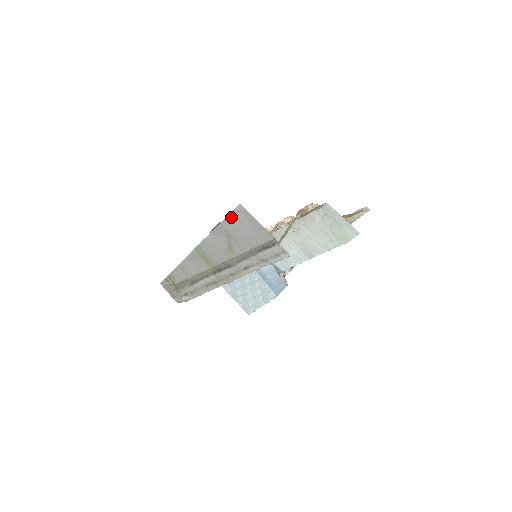
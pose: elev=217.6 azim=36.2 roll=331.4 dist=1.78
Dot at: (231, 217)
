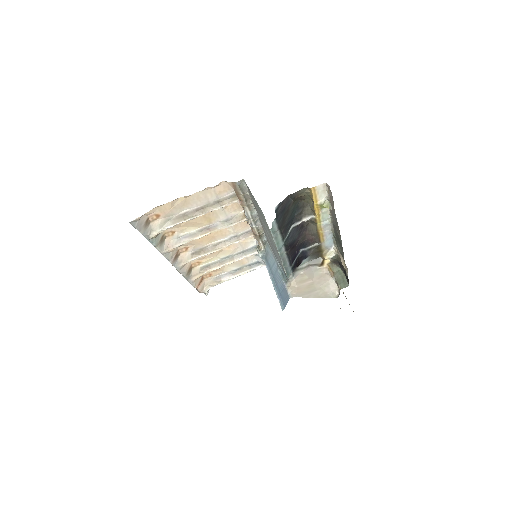
Dot at: occluded
